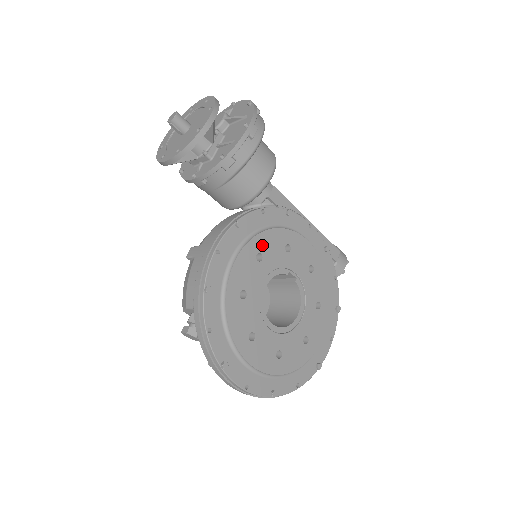
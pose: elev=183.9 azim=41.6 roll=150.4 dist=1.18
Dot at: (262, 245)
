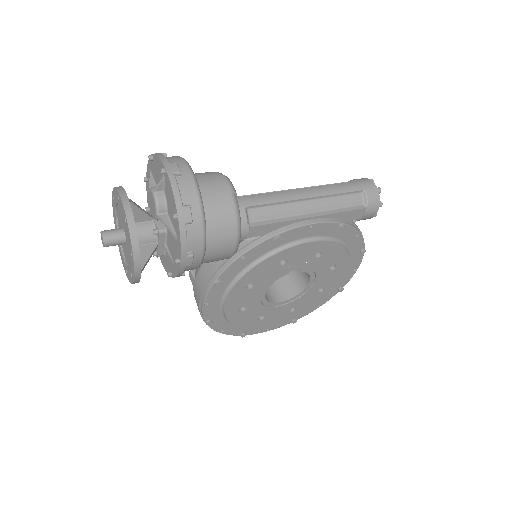
Dot at: (250, 279)
